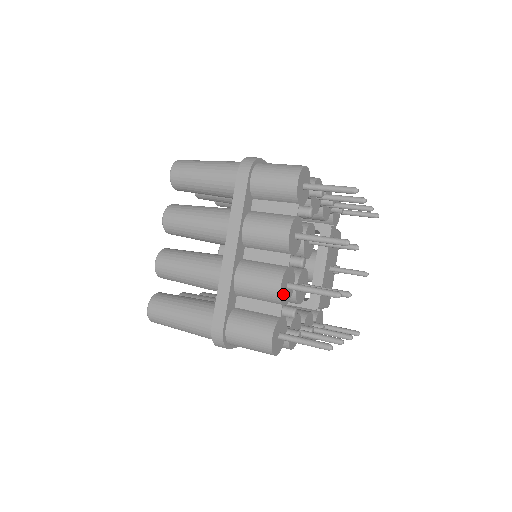
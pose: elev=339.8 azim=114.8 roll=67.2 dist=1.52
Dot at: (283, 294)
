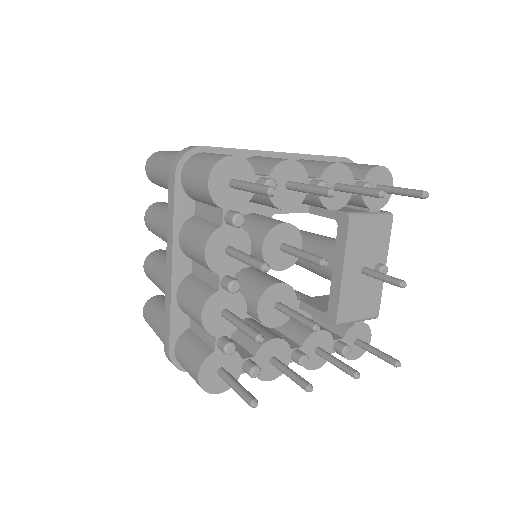
Dot at: (214, 324)
